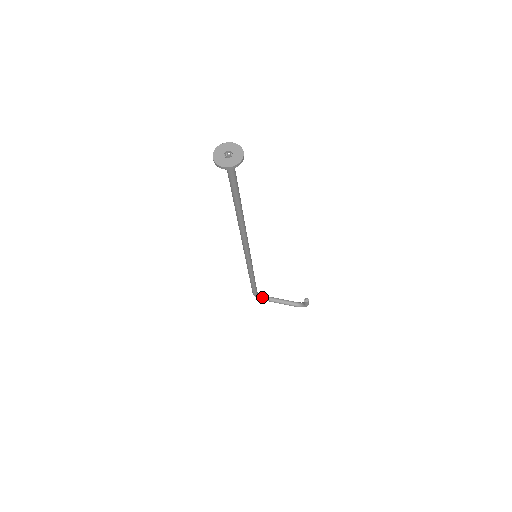
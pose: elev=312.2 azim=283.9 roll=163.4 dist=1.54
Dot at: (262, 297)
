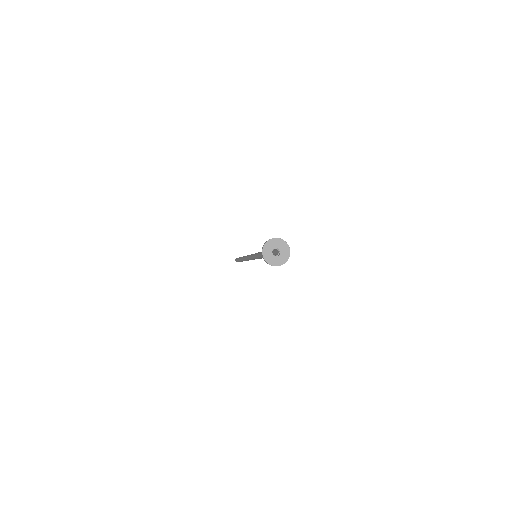
Dot at: occluded
